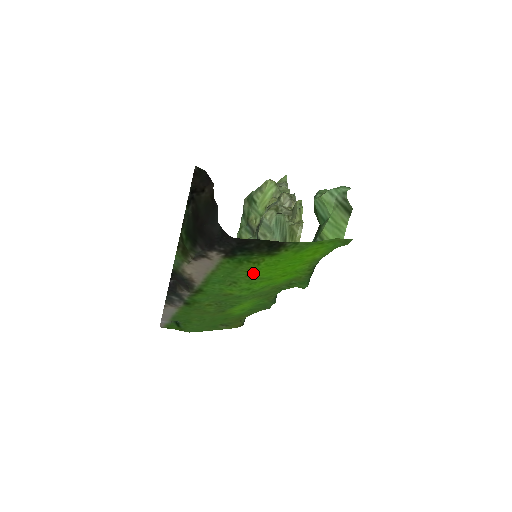
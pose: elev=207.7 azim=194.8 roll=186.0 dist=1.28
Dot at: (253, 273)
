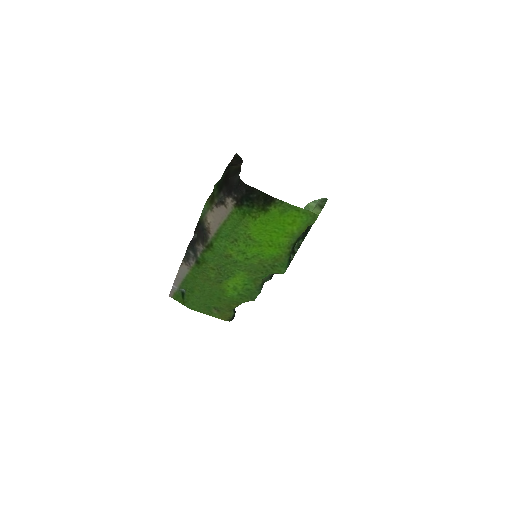
Dot at: (250, 230)
